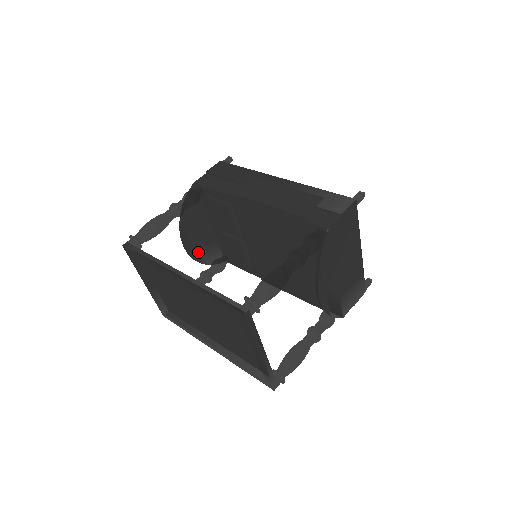
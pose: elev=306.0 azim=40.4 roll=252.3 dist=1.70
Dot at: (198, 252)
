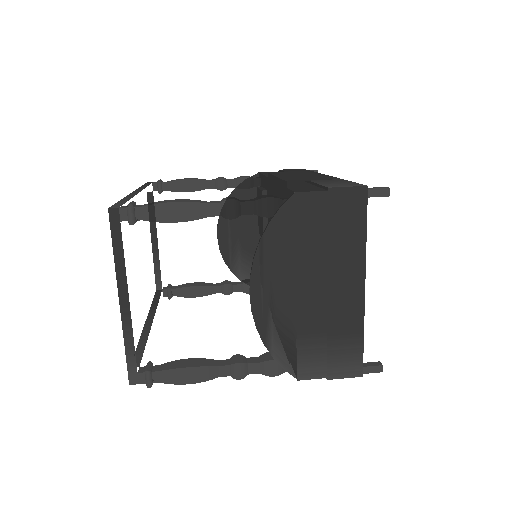
Dot at: (232, 254)
